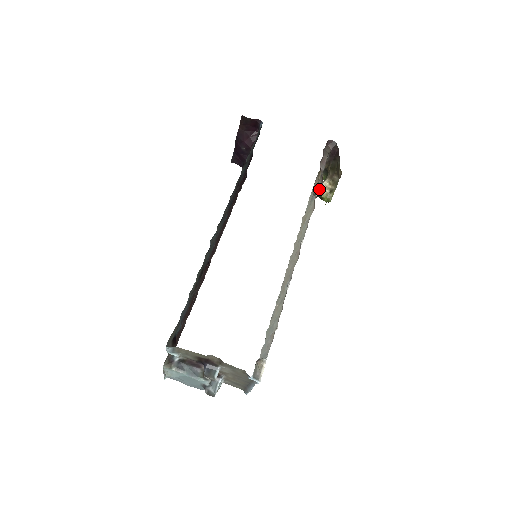
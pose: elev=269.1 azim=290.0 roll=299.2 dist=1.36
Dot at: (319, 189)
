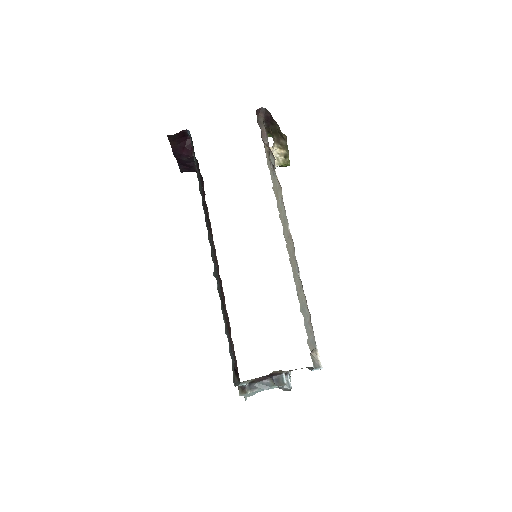
Dot at: occluded
